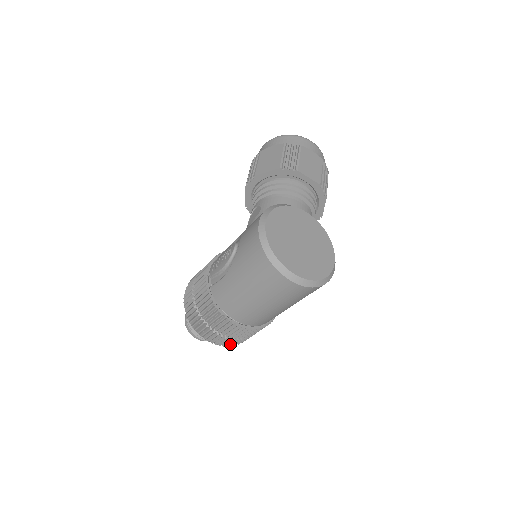
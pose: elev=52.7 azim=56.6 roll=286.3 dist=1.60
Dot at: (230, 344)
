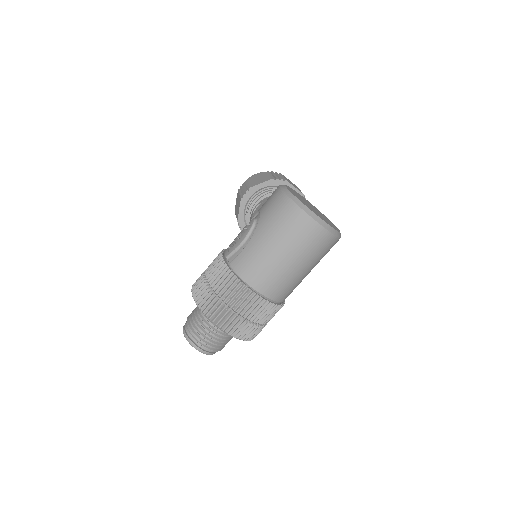
Dot at: (244, 334)
